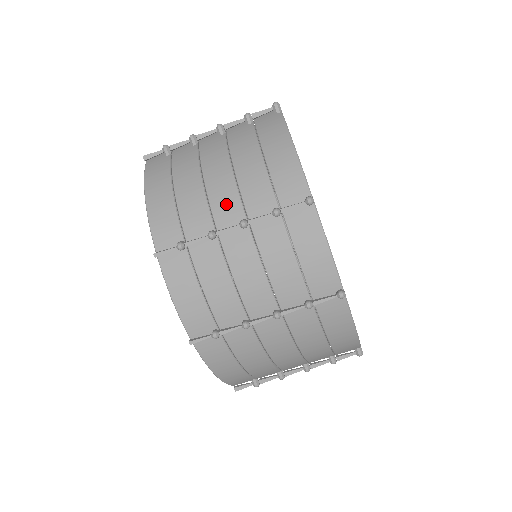
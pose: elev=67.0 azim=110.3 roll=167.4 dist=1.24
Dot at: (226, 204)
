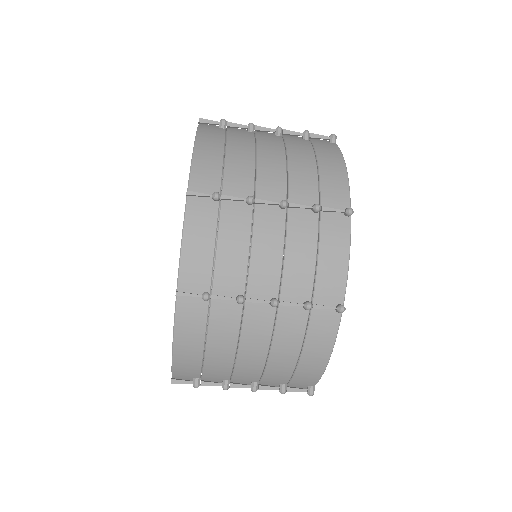
Dot at: (272, 182)
